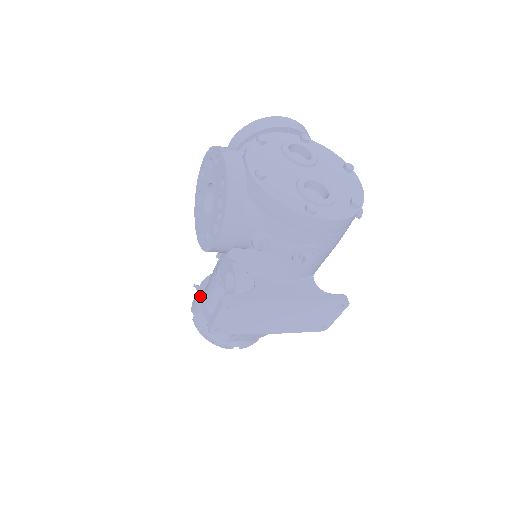
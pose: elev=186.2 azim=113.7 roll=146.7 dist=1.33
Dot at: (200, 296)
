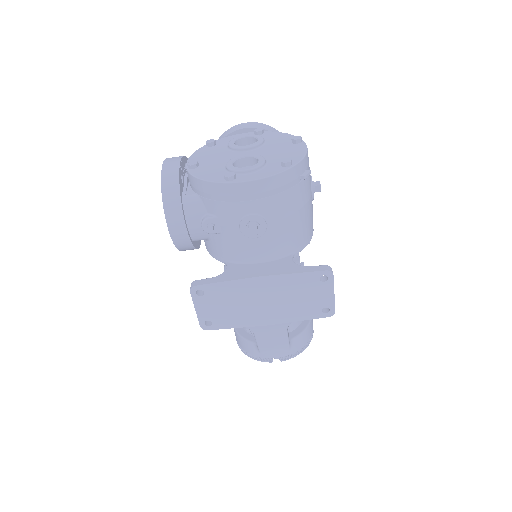
Dot at: occluded
